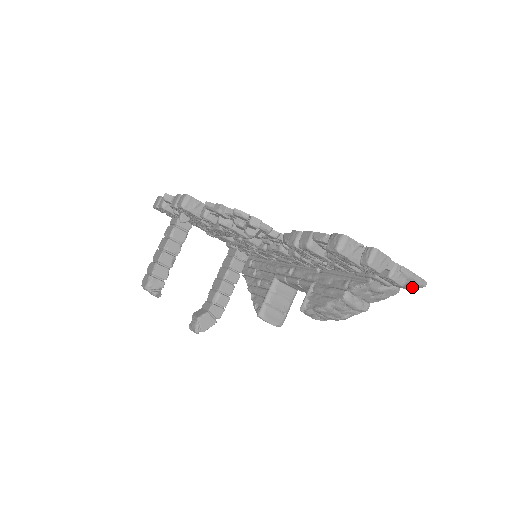
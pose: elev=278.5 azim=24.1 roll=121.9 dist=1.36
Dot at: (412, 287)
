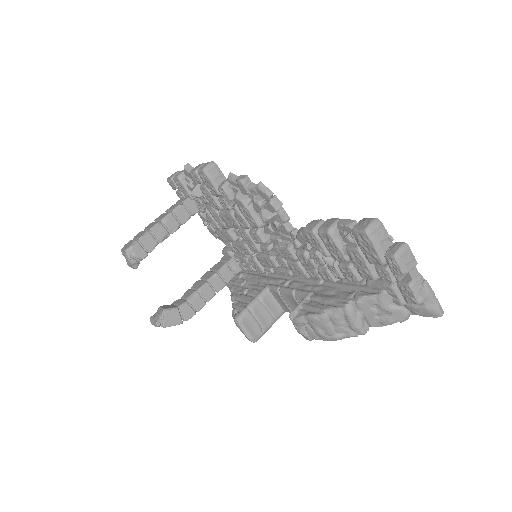
Dot at: (427, 312)
